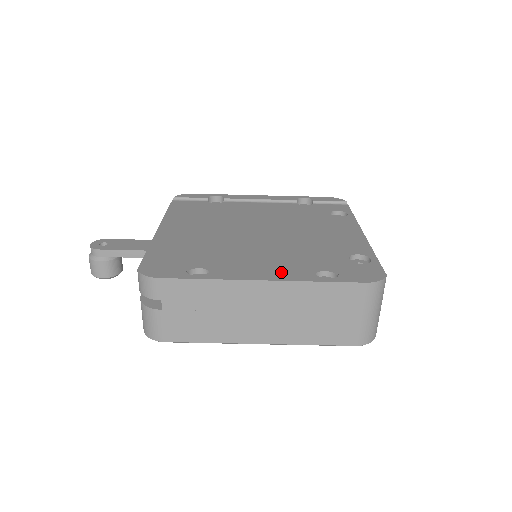
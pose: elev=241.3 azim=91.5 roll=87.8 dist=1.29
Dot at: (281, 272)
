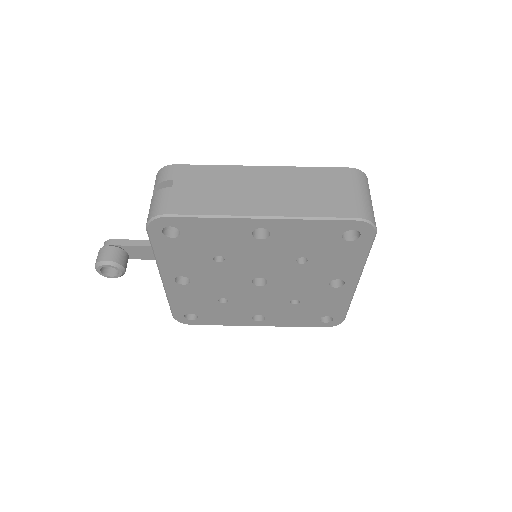
Dot at: occluded
